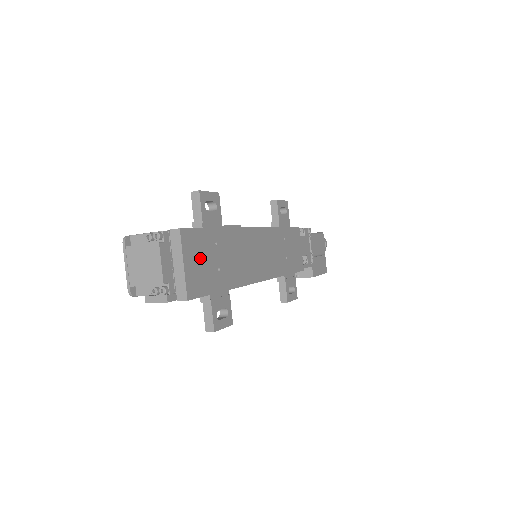
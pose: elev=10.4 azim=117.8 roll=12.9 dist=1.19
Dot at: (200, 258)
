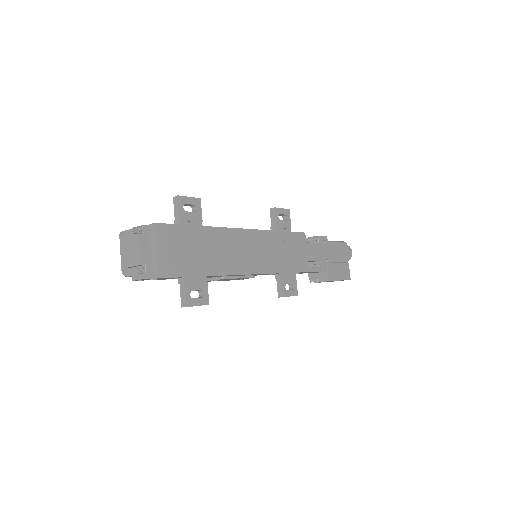
Dot at: (175, 247)
